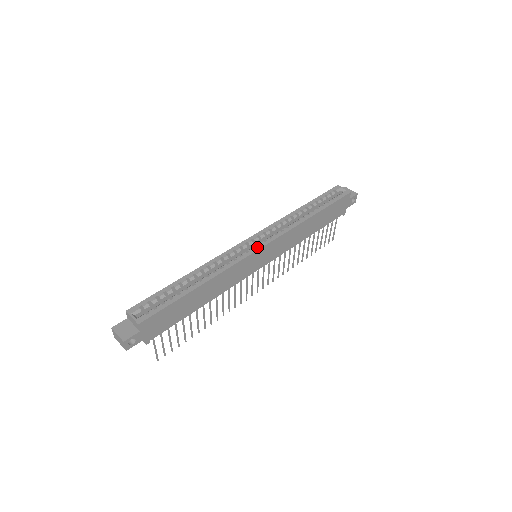
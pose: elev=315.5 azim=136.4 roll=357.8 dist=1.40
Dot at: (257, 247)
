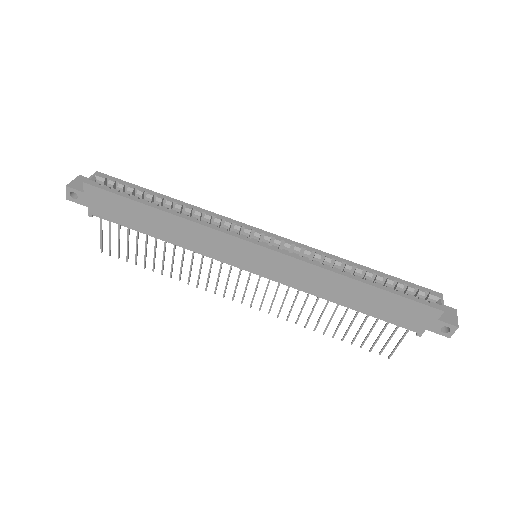
Dot at: (254, 240)
